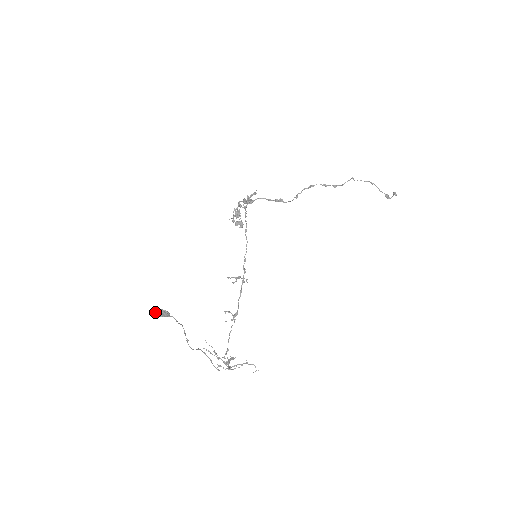
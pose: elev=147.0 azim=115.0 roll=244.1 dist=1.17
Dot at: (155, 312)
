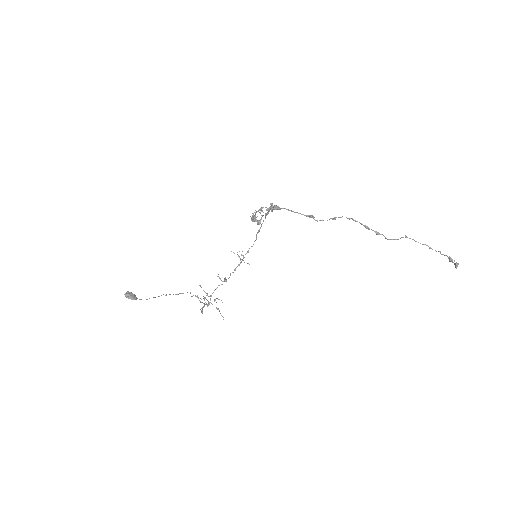
Dot at: (125, 295)
